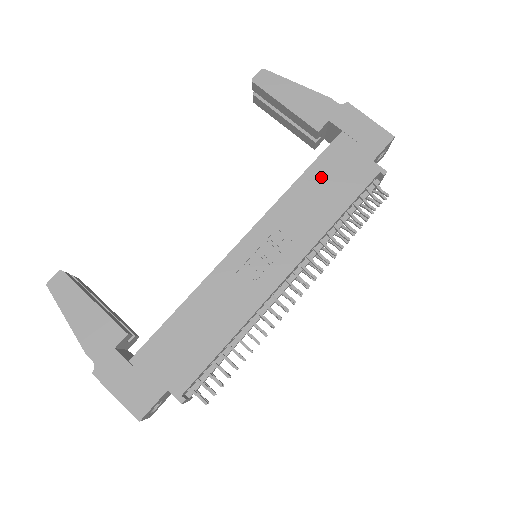
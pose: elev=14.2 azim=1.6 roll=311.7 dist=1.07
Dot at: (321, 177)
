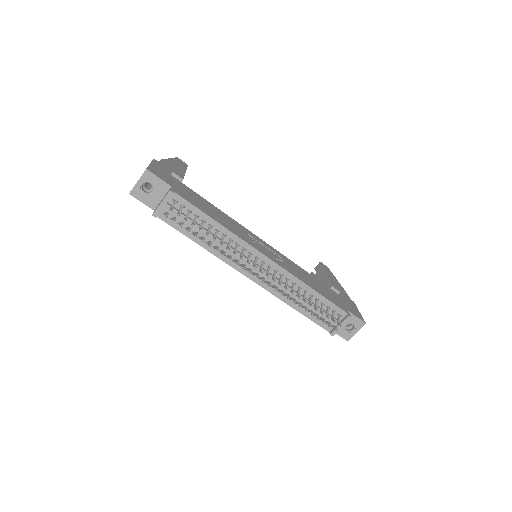
Dot at: (319, 284)
